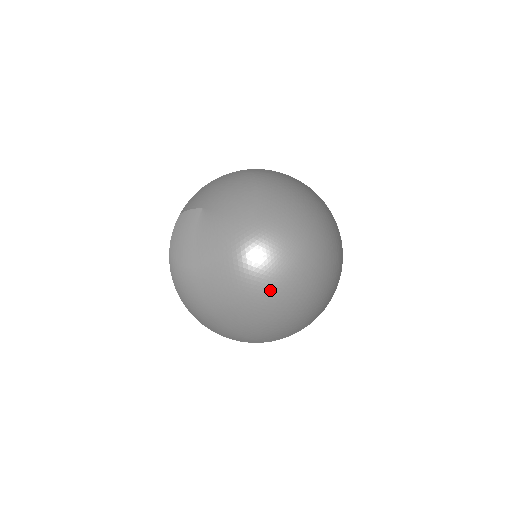
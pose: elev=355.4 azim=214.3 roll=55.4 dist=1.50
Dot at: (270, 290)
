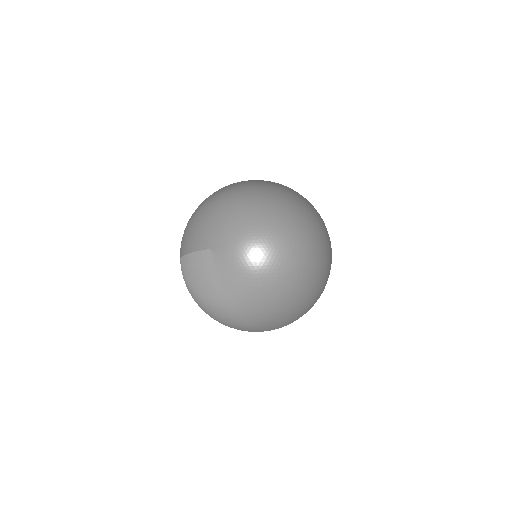
Dot at: (298, 291)
